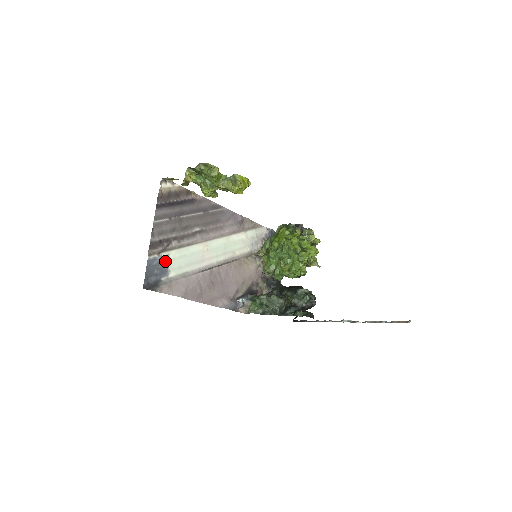
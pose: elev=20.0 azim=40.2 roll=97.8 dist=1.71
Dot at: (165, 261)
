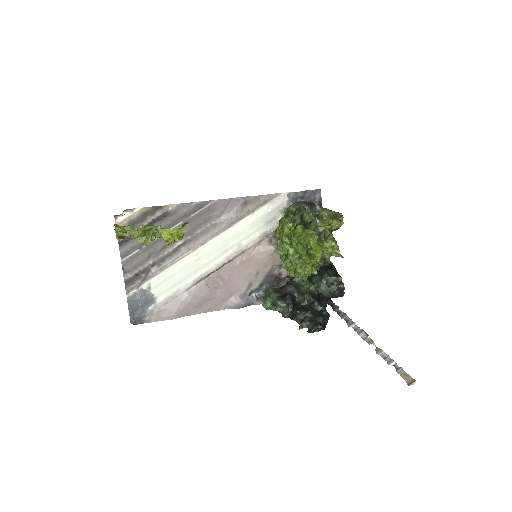
Dot at: (148, 291)
